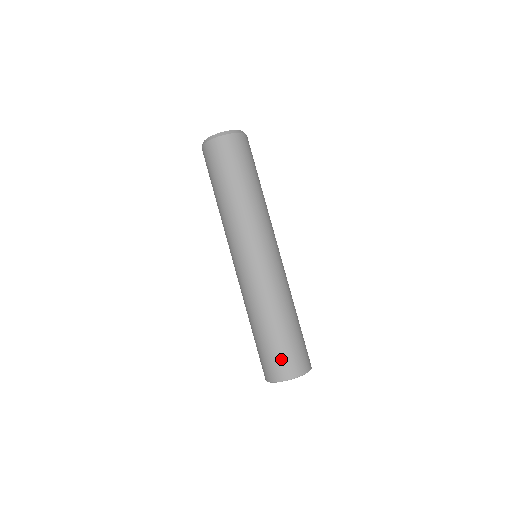
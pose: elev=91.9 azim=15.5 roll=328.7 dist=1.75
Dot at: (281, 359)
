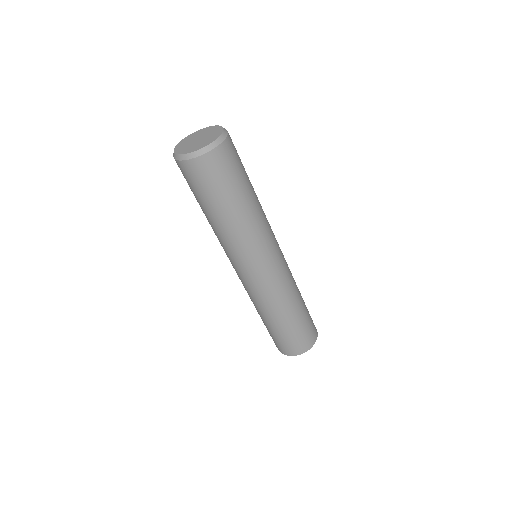
Dot at: (279, 343)
